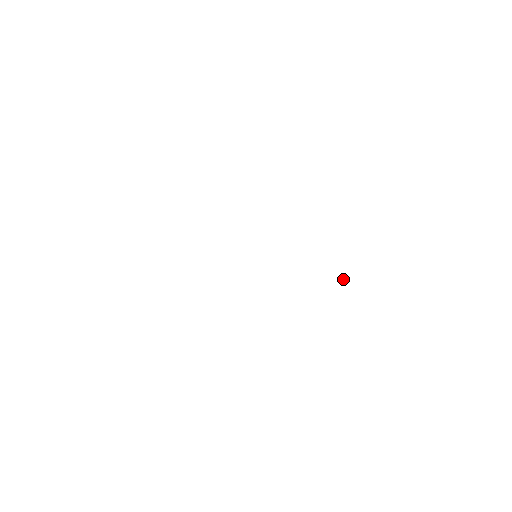
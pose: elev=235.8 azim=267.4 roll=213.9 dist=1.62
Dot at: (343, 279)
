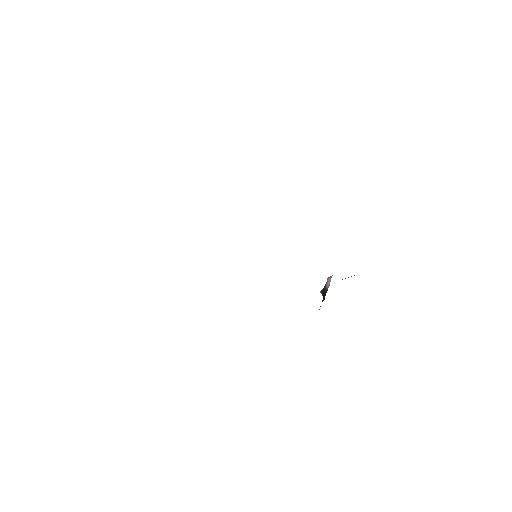
Dot at: (329, 282)
